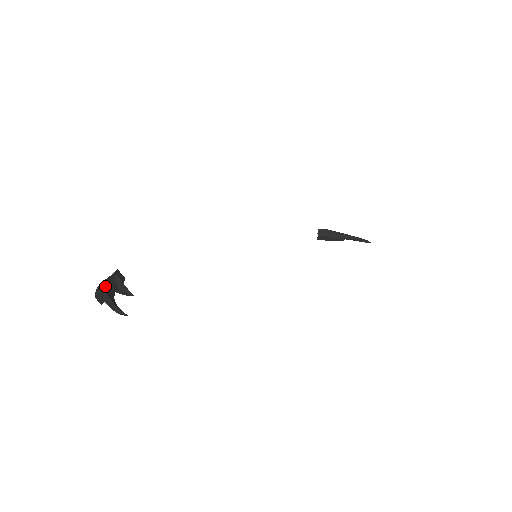
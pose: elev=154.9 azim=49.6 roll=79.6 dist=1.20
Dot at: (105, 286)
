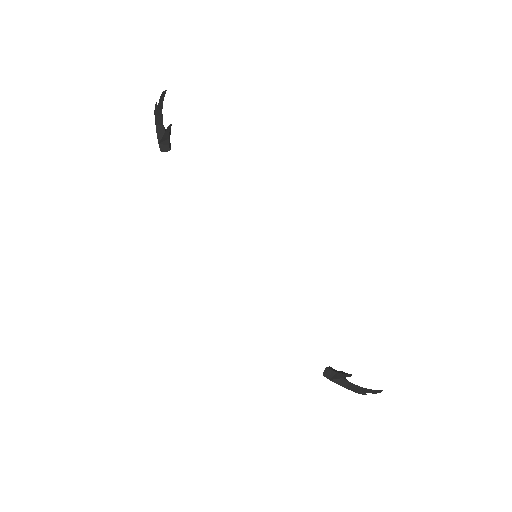
Dot at: occluded
